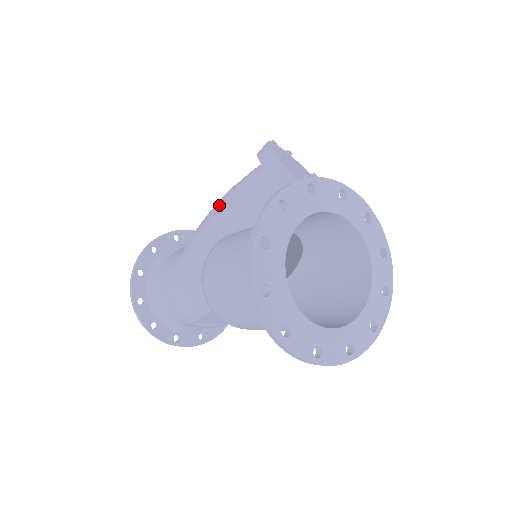
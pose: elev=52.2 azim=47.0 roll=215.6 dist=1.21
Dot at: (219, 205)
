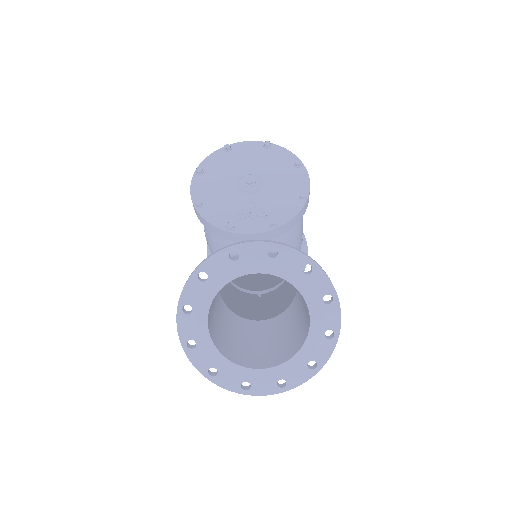
Dot at: occluded
